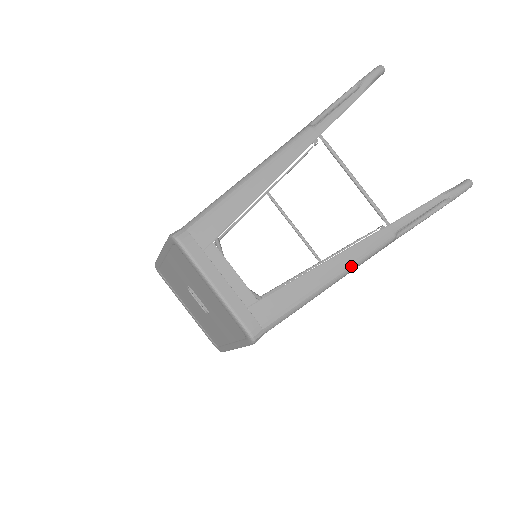
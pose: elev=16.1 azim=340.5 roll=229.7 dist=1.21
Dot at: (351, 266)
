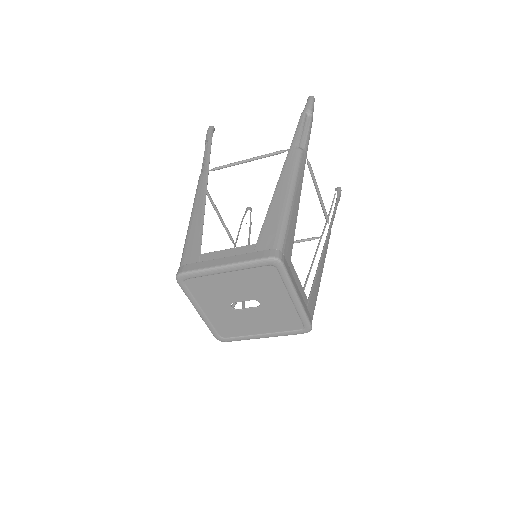
Dot at: (291, 180)
